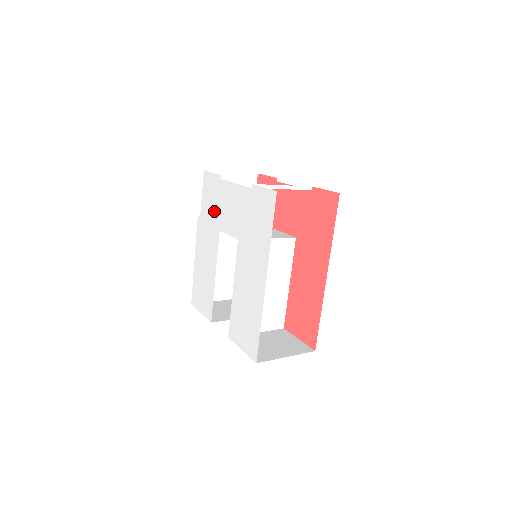
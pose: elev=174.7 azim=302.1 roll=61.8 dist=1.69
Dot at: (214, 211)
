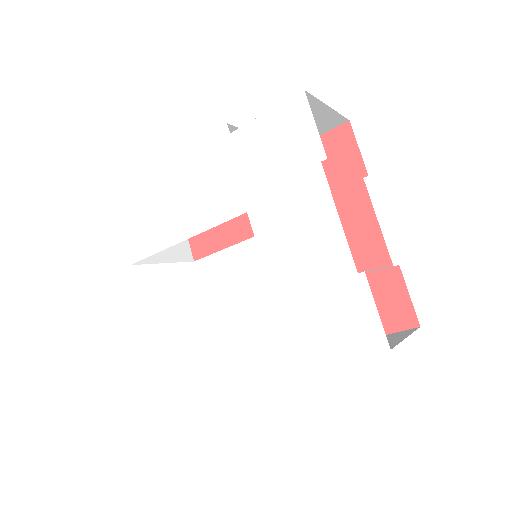
Dot at: (263, 176)
